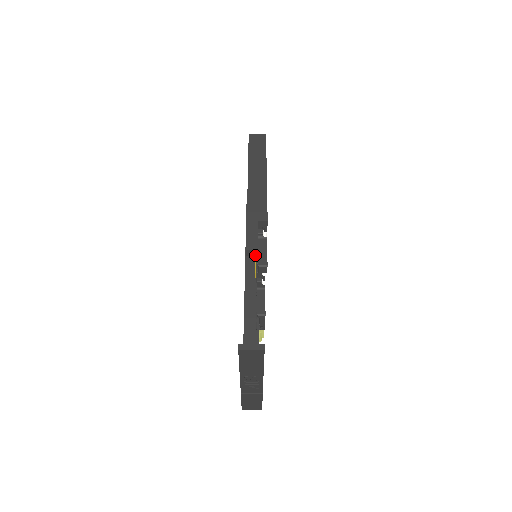
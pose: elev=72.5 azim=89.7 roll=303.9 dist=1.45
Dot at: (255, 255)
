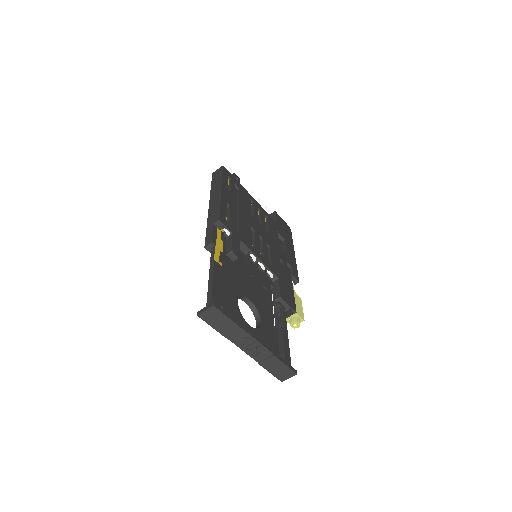
Dot at: (215, 248)
